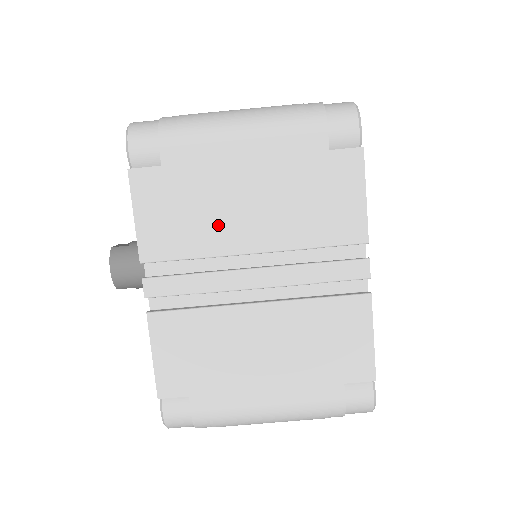
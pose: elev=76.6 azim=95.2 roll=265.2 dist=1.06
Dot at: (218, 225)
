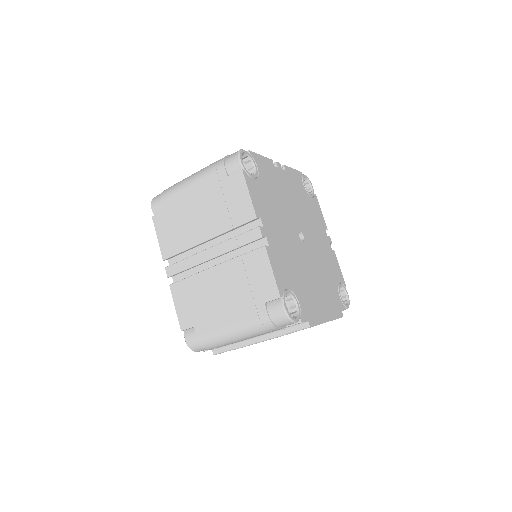
Dot at: (189, 231)
